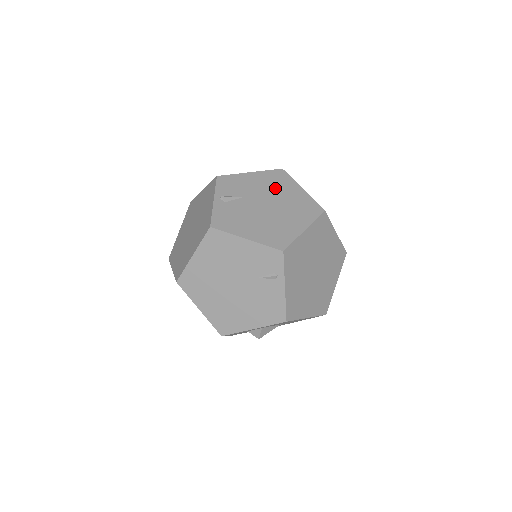
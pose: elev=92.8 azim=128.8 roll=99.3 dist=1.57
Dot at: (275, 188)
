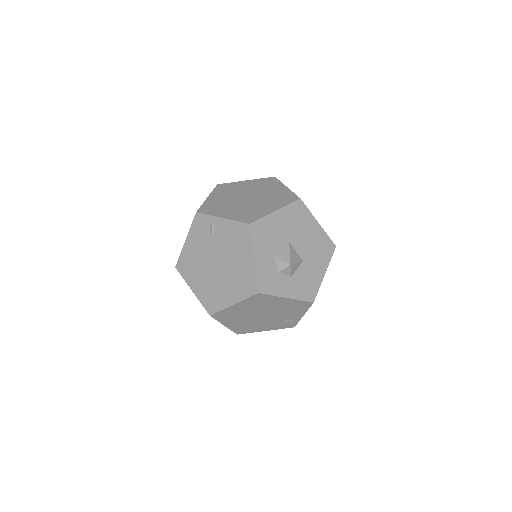
Dot at: occluded
